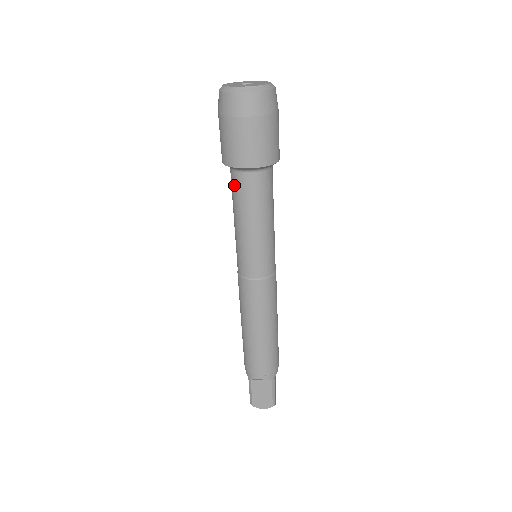
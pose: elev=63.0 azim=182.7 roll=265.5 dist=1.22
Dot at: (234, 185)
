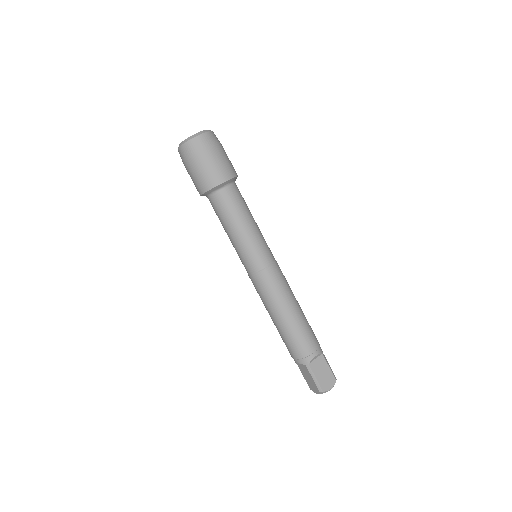
Dot at: (220, 203)
